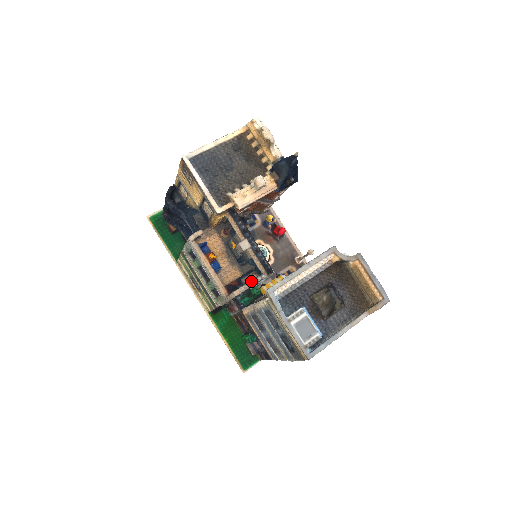
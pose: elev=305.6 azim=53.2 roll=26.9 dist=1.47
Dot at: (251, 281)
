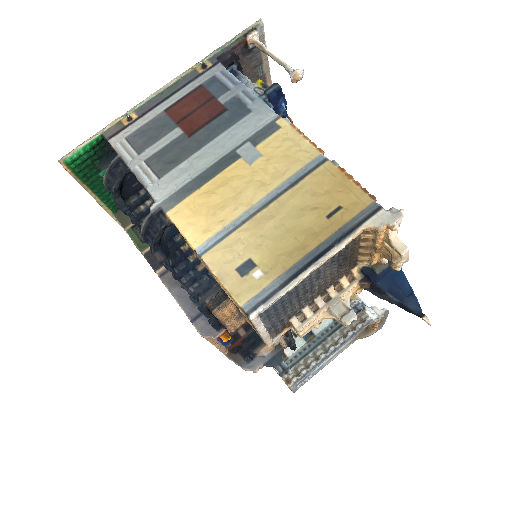
Dot at: (270, 366)
